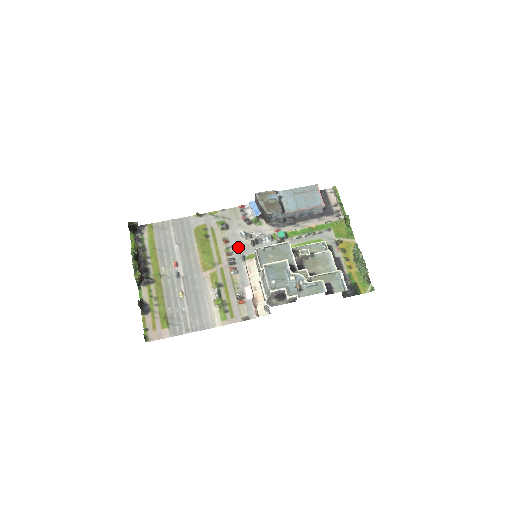
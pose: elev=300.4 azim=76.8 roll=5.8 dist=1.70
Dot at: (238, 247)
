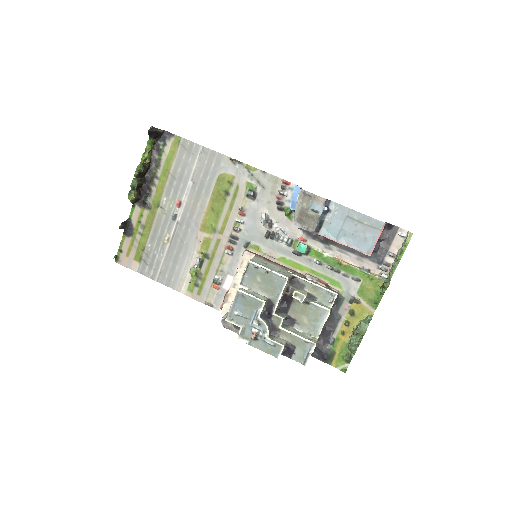
Dot at: (250, 228)
